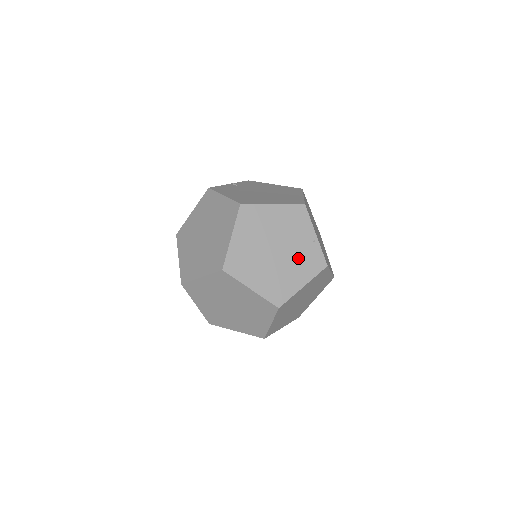
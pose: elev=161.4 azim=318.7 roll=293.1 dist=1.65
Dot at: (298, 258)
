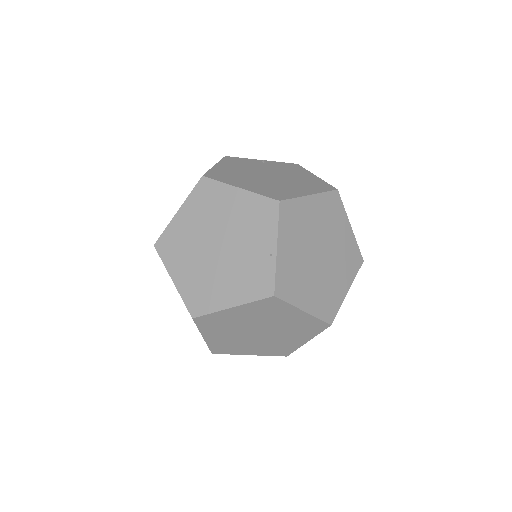
Dot at: (240, 268)
